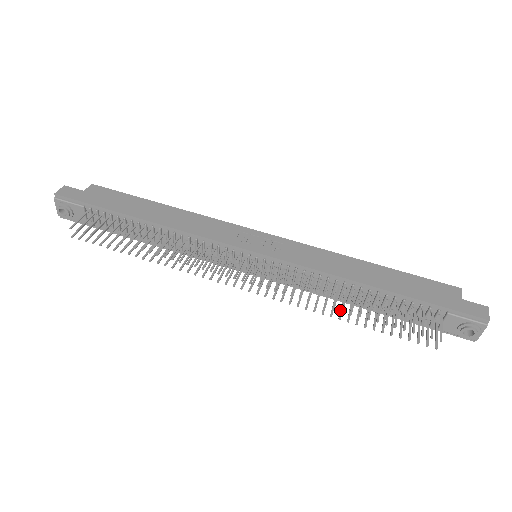
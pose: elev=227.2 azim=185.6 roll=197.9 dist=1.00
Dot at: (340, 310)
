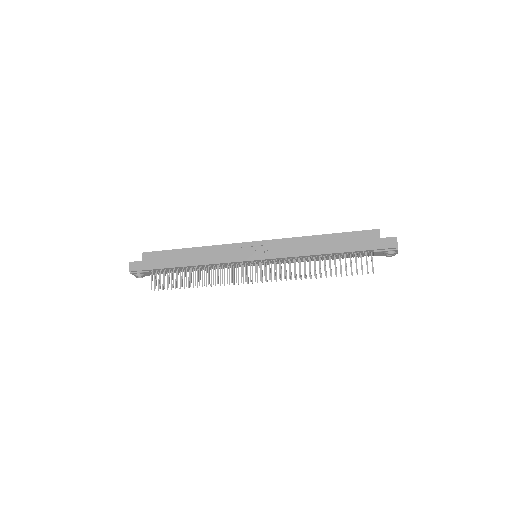
Dot at: occluded
